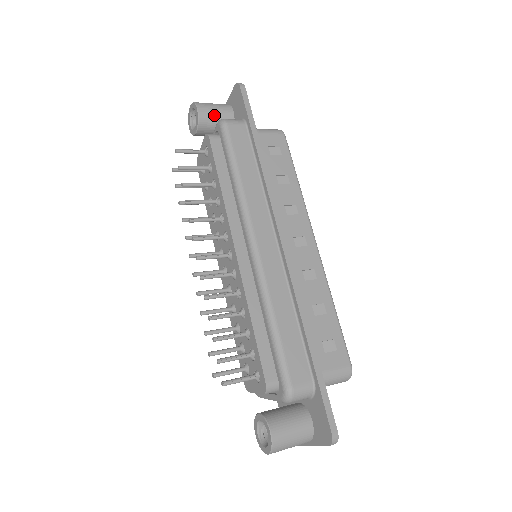
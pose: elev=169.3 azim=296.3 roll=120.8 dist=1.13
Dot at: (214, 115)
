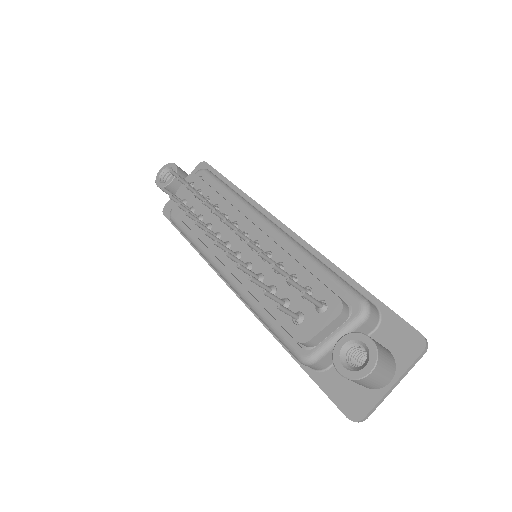
Dot at: (186, 174)
